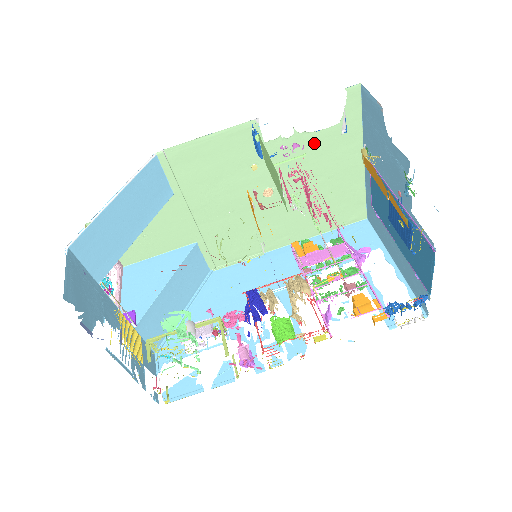
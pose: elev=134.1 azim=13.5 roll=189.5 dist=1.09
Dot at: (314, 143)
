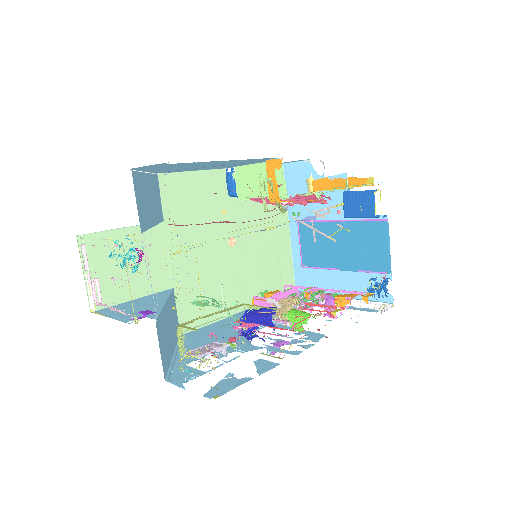
Dot at: (260, 203)
